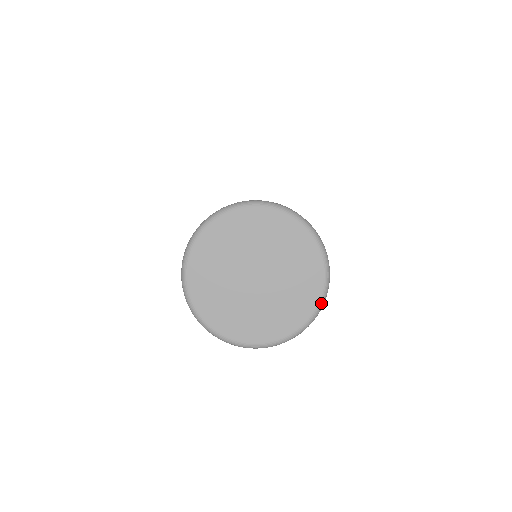
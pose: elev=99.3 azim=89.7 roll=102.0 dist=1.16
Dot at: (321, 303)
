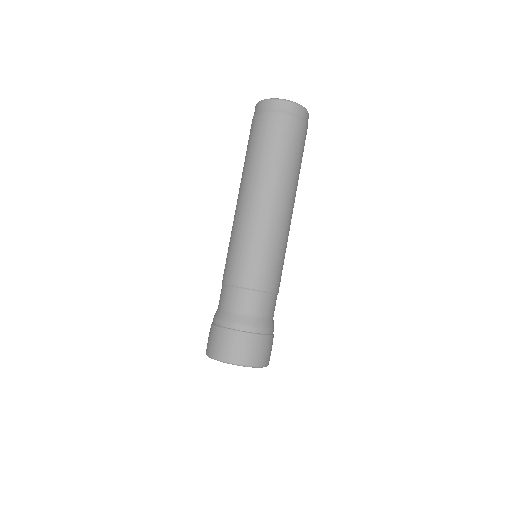
Dot at: (305, 108)
